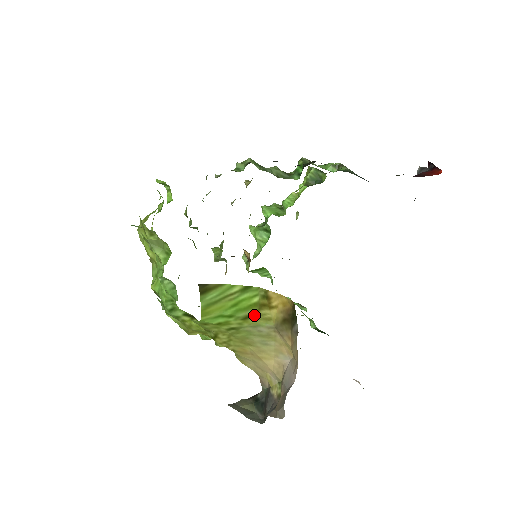
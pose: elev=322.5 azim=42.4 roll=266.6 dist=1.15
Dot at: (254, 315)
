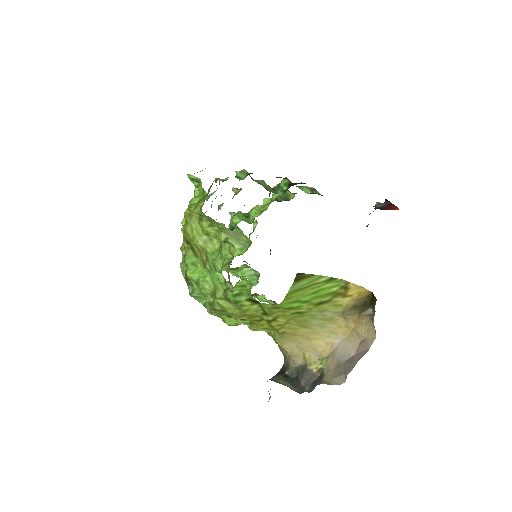
Dot at: (327, 302)
